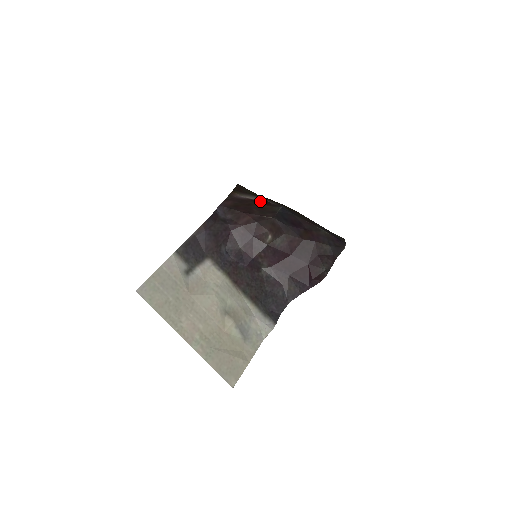
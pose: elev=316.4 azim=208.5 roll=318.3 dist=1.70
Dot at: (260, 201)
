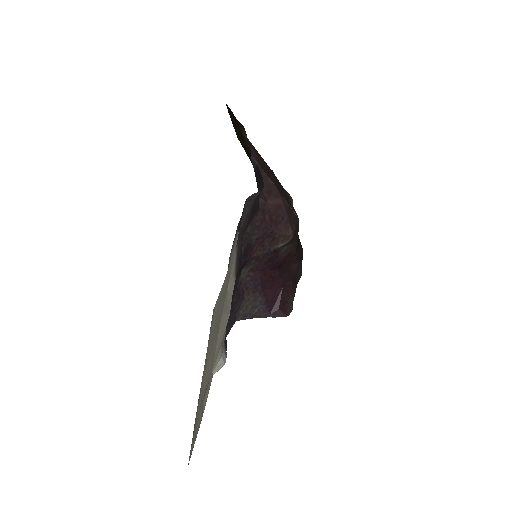
Dot at: occluded
